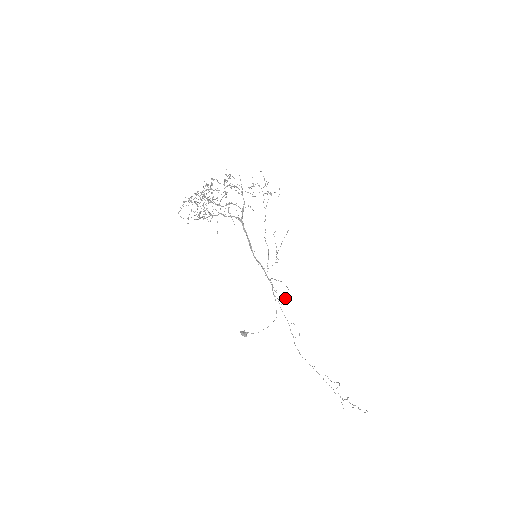
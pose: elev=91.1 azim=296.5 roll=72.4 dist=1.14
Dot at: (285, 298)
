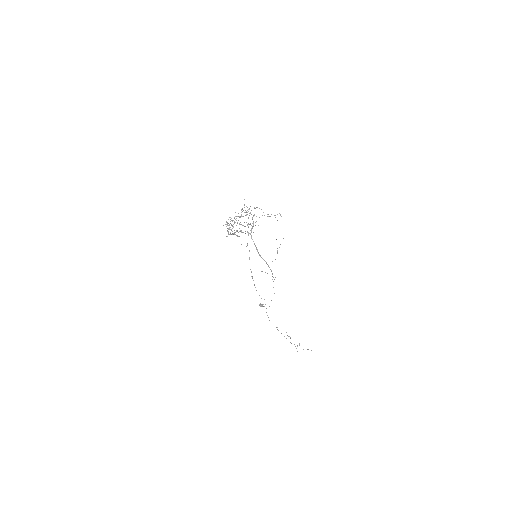
Dot at: occluded
